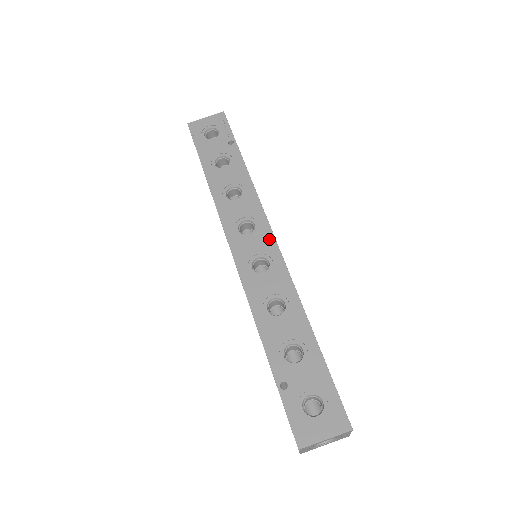
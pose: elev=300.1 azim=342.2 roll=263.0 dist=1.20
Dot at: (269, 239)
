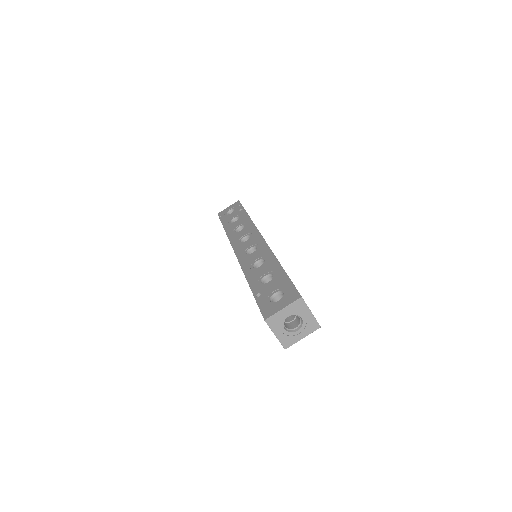
Dot at: (258, 237)
